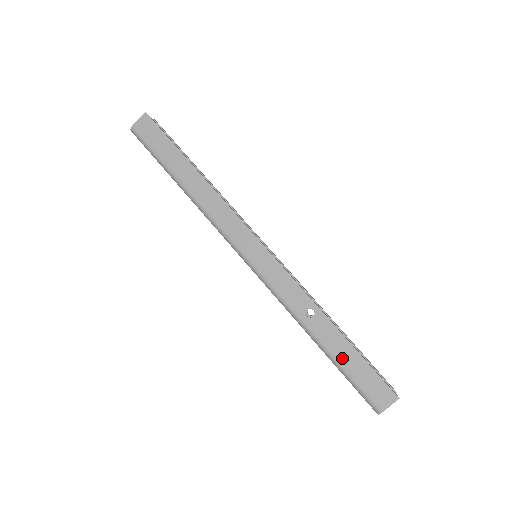
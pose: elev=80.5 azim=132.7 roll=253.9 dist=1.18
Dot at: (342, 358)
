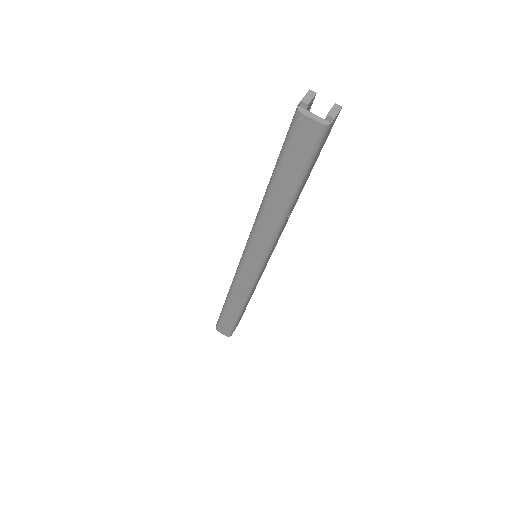
Dot at: occluded
